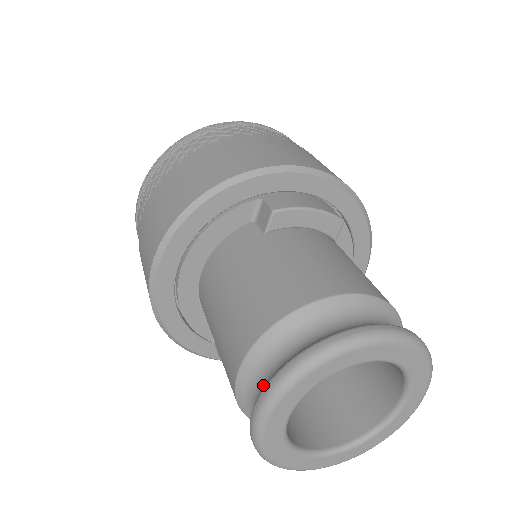
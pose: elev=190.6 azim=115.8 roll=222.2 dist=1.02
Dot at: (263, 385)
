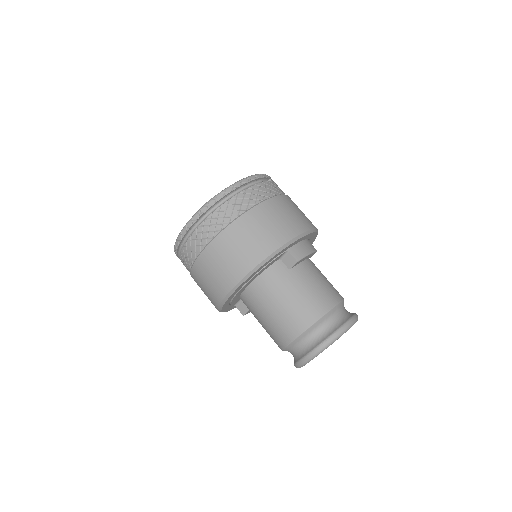
Dot at: (306, 347)
